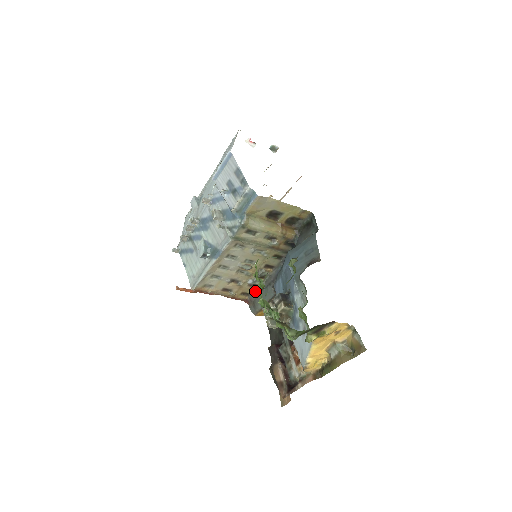
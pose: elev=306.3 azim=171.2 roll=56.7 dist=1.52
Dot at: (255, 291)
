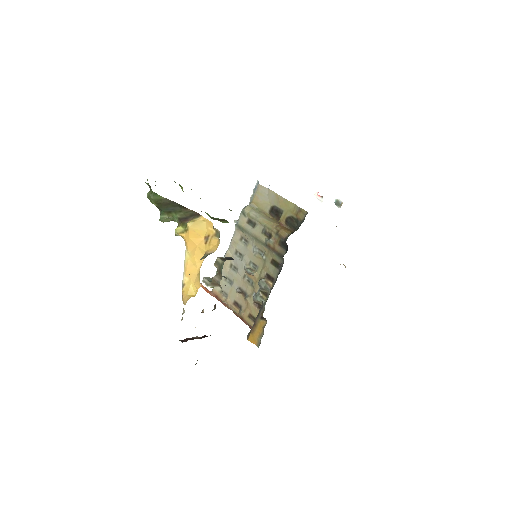
Dot at: occluded
